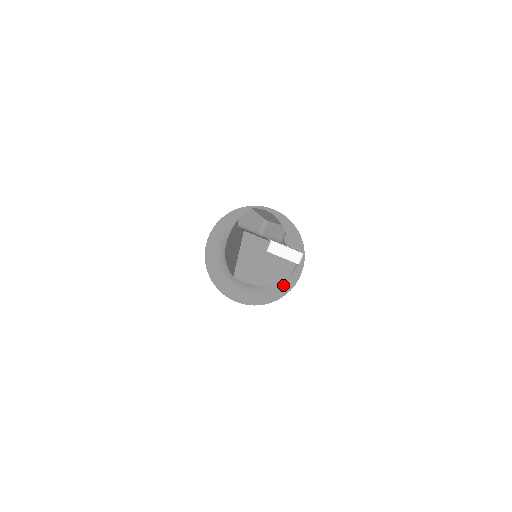
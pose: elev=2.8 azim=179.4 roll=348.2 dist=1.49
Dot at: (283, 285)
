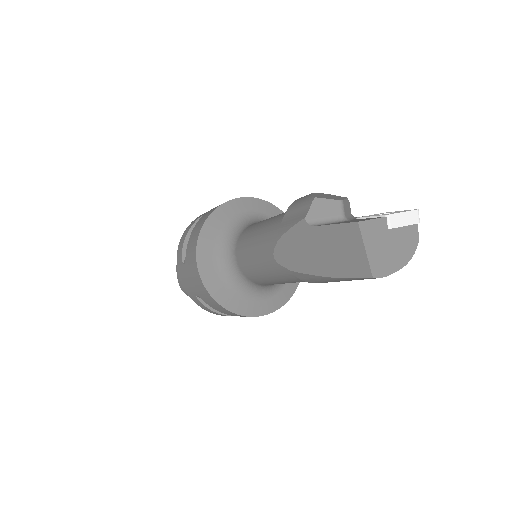
Dot at: occluded
